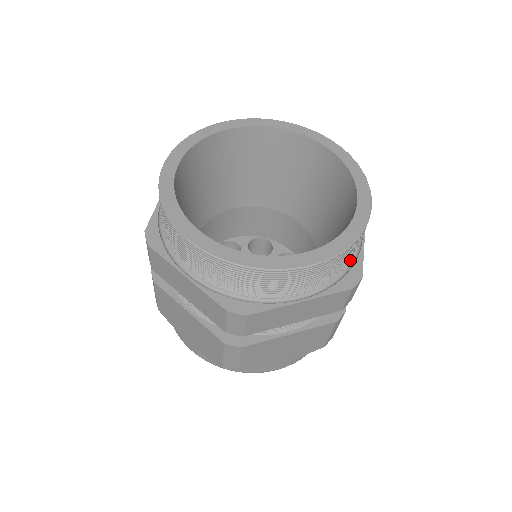
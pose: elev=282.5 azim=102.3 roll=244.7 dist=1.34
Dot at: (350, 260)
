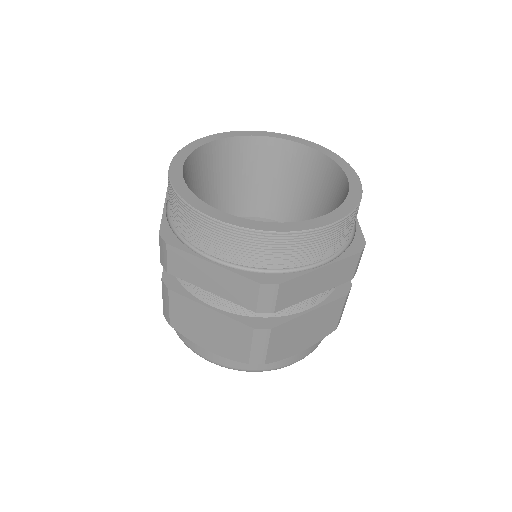
Dot at: (279, 262)
